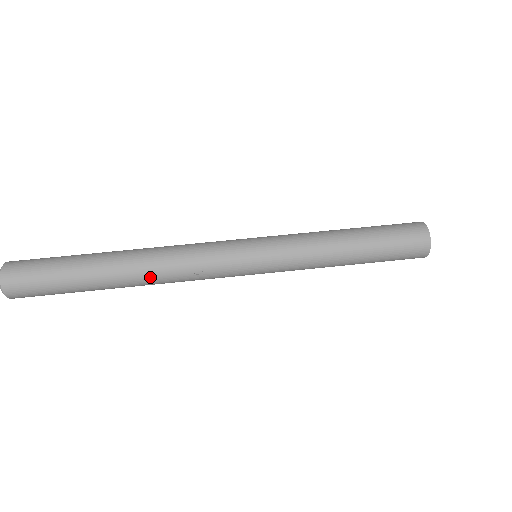
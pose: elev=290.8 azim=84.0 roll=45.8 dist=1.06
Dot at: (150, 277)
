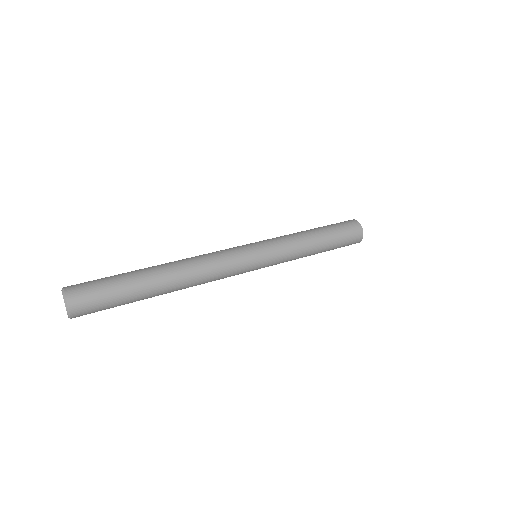
Dot at: (183, 263)
